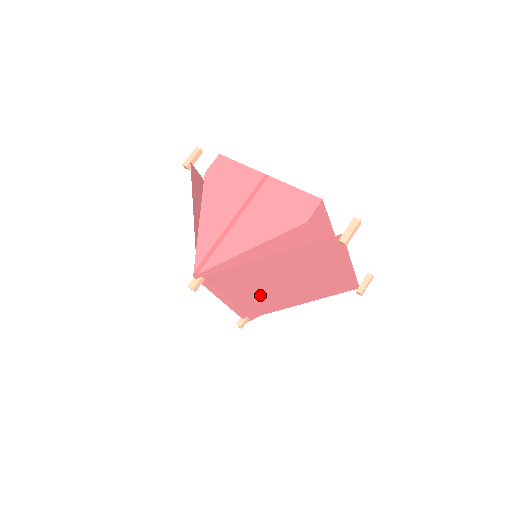
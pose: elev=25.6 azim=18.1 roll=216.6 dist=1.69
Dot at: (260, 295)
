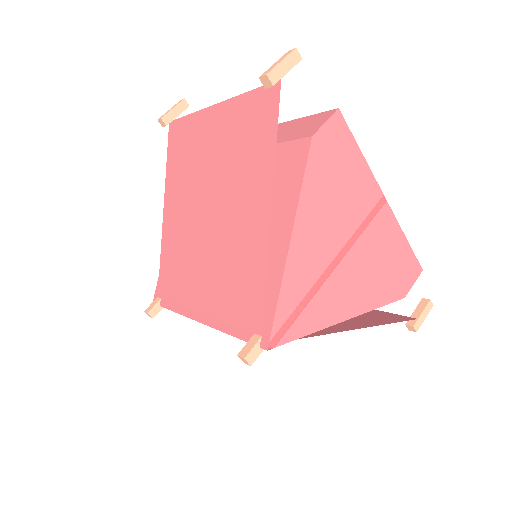
Dot at: occluded
